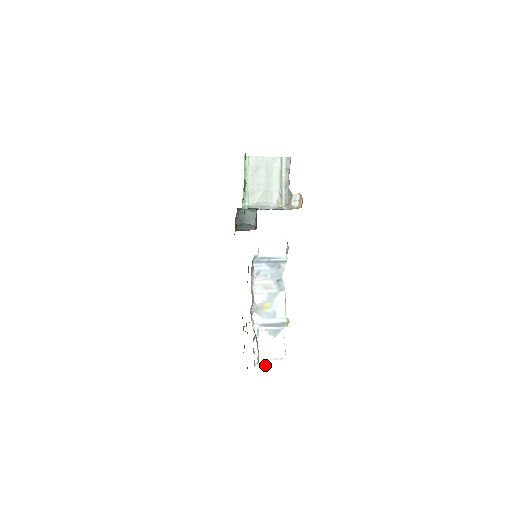
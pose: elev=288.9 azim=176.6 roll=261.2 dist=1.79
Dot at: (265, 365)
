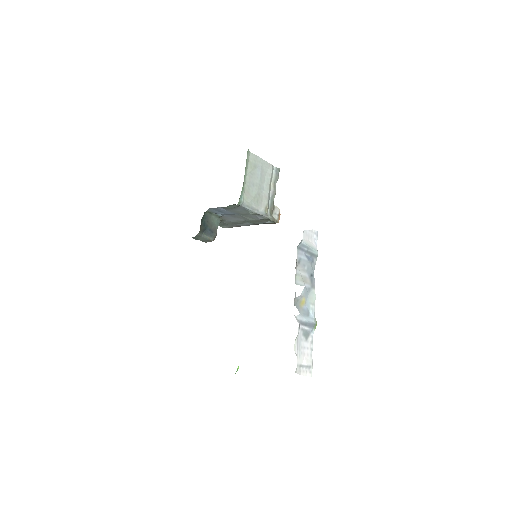
Dot at: (299, 373)
